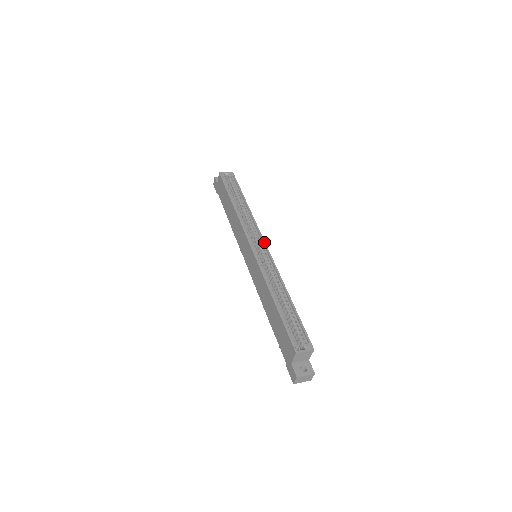
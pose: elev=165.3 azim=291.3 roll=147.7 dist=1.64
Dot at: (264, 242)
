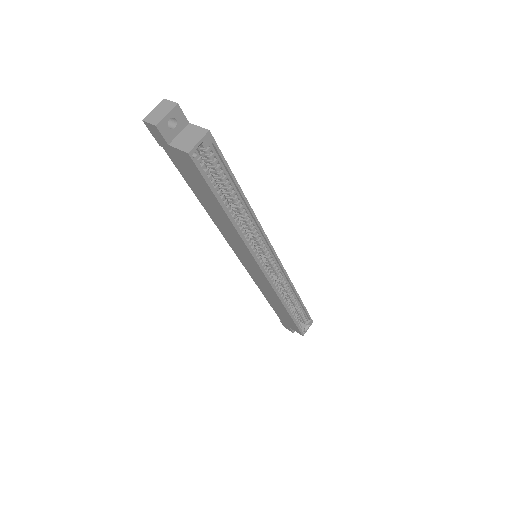
Dot at: (274, 253)
